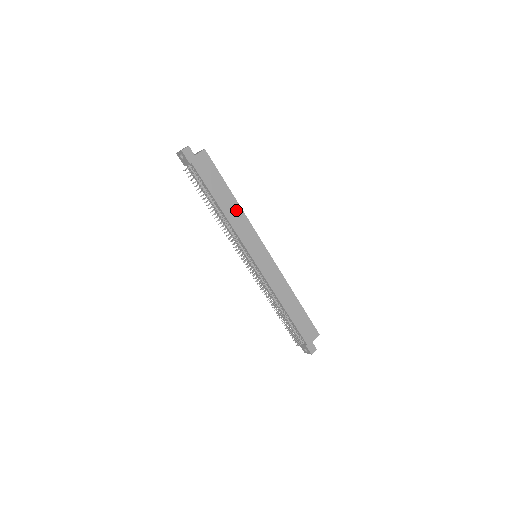
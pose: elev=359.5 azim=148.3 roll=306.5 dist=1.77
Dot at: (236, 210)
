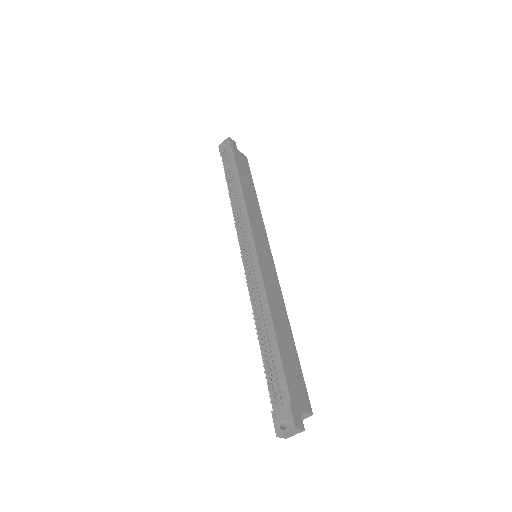
Dot at: (255, 204)
